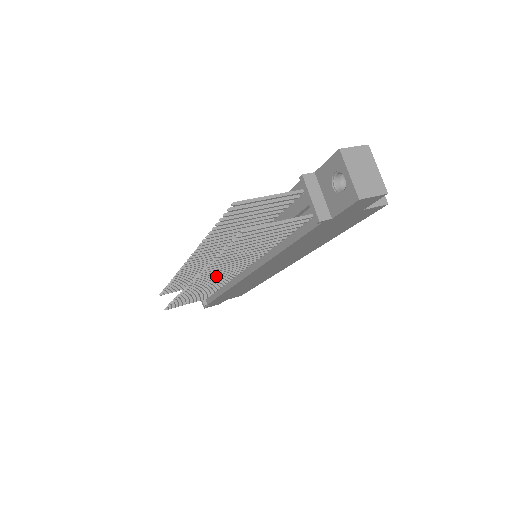
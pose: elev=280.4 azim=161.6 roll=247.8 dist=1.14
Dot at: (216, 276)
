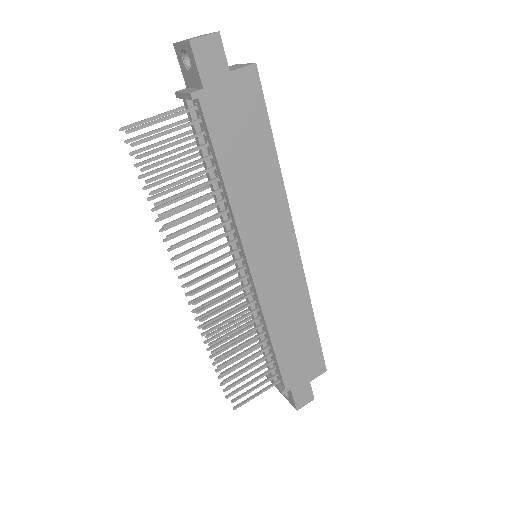
Dot at: (215, 281)
